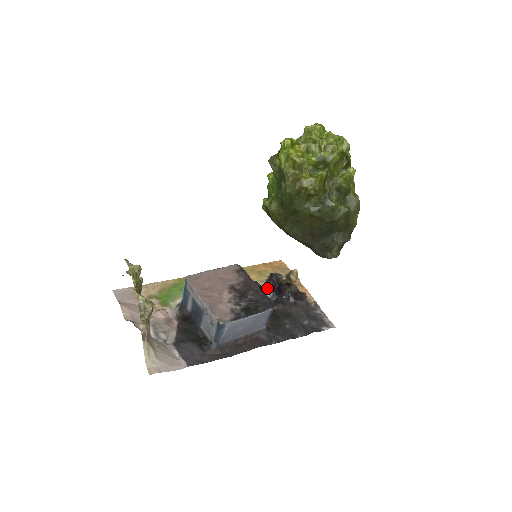
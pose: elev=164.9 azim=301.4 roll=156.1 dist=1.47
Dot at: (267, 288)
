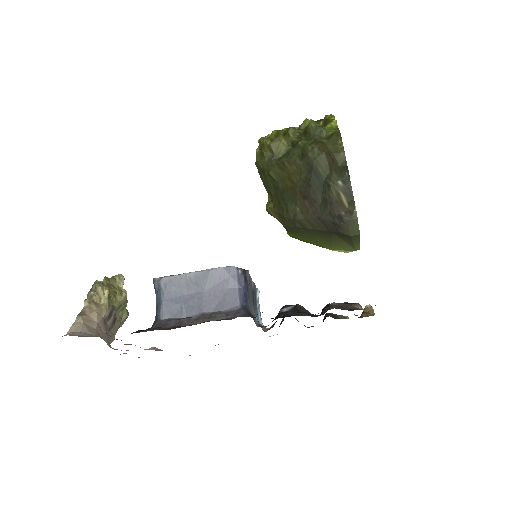
Dot at: (291, 305)
